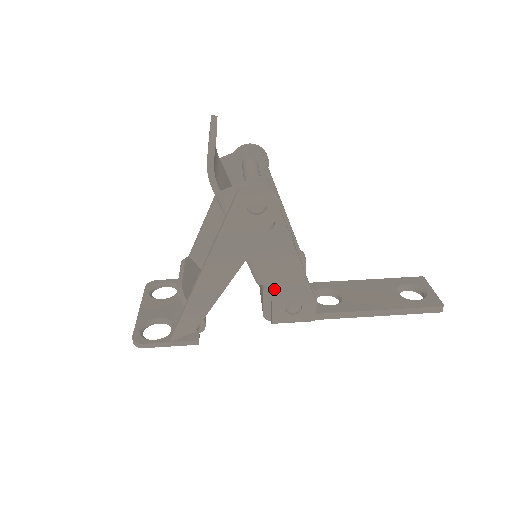
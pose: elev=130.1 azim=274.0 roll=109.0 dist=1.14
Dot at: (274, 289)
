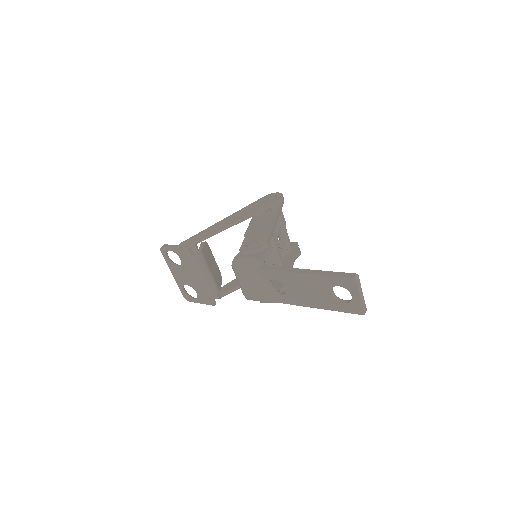
Dot at: (250, 235)
